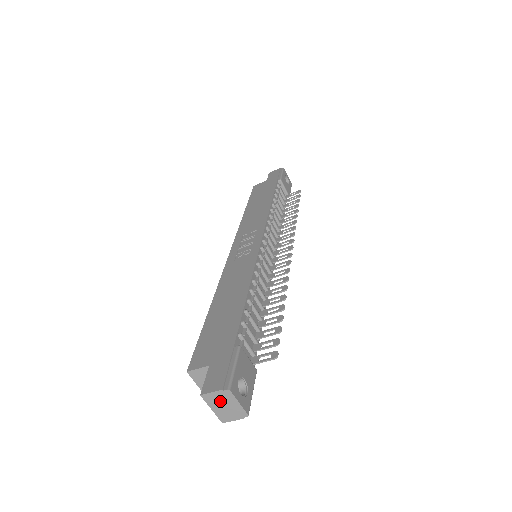
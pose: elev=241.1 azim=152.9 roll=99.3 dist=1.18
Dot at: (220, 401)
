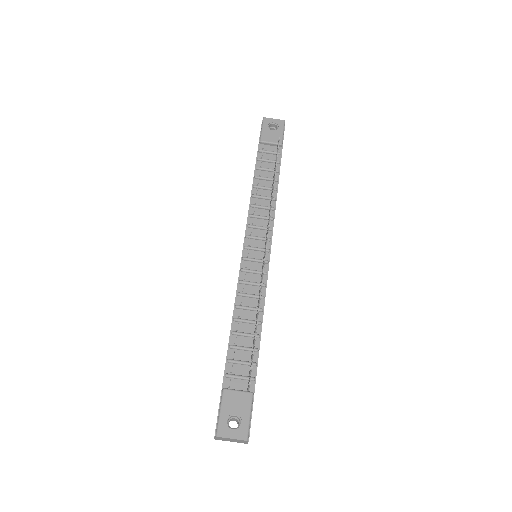
Dot at: (225, 439)
